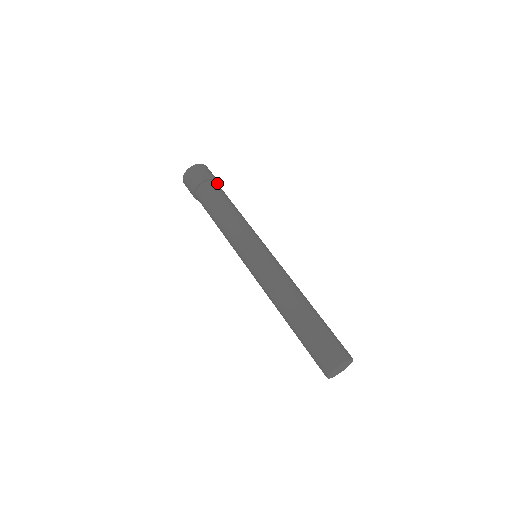
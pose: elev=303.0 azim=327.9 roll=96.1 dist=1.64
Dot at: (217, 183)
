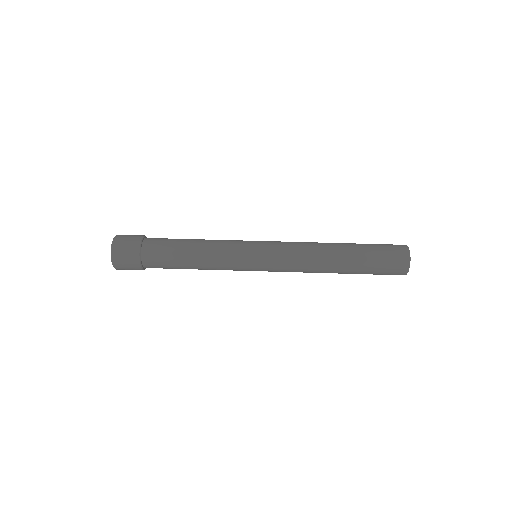
Dot at: (146, 239)
